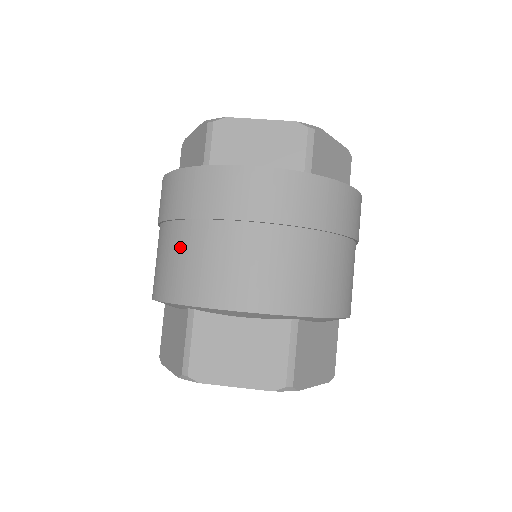
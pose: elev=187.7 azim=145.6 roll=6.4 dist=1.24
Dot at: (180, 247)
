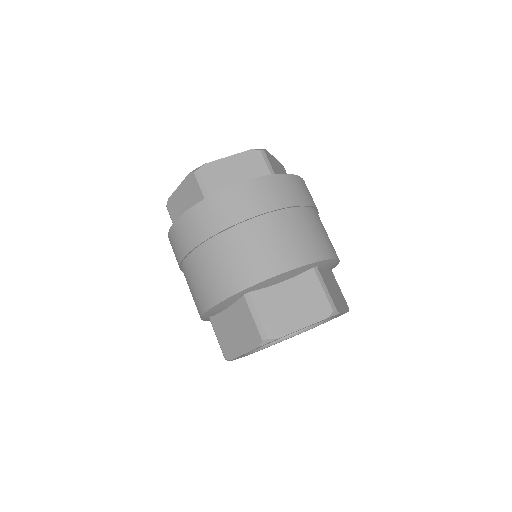
Dot at: (218, 256)
